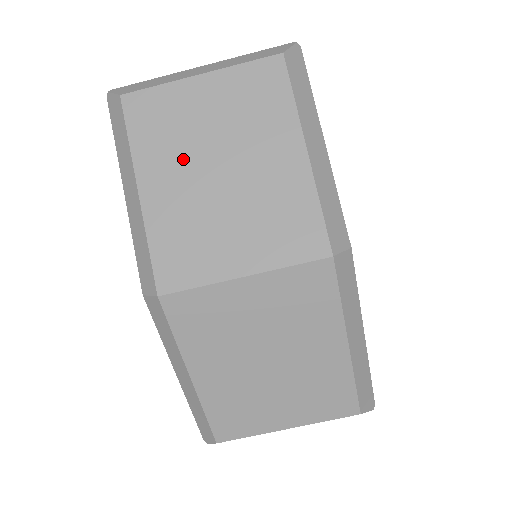
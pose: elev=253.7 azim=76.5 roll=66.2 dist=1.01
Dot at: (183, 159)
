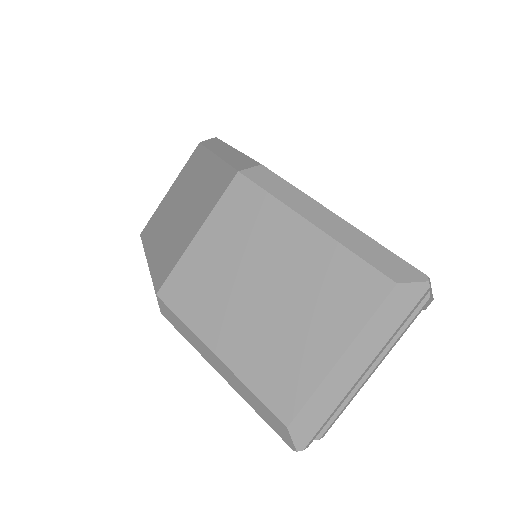
Dot at: (164, 225)
